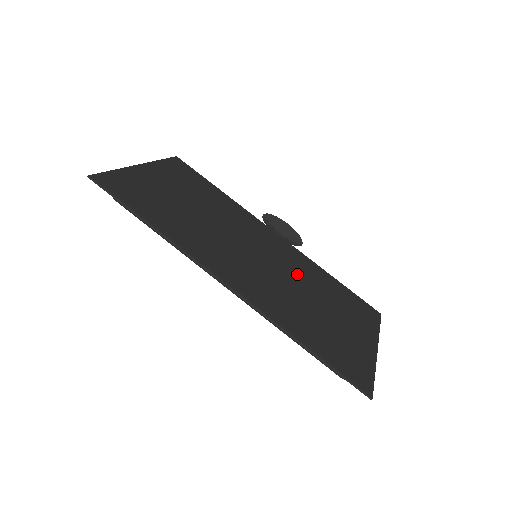
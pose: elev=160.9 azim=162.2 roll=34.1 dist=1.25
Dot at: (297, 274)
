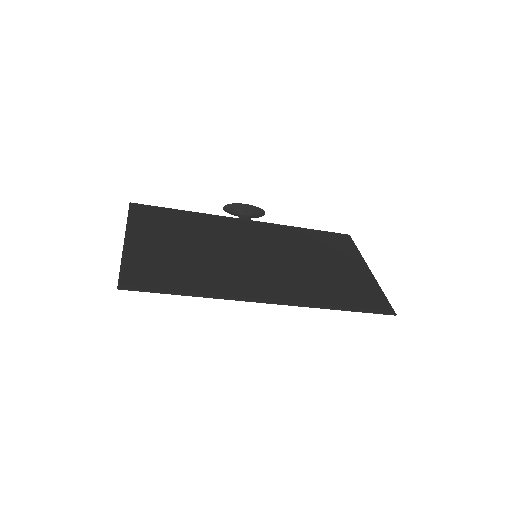
Dot at: (288, 249)
